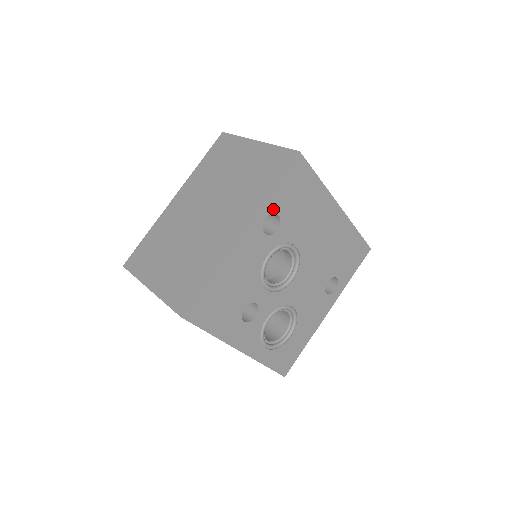
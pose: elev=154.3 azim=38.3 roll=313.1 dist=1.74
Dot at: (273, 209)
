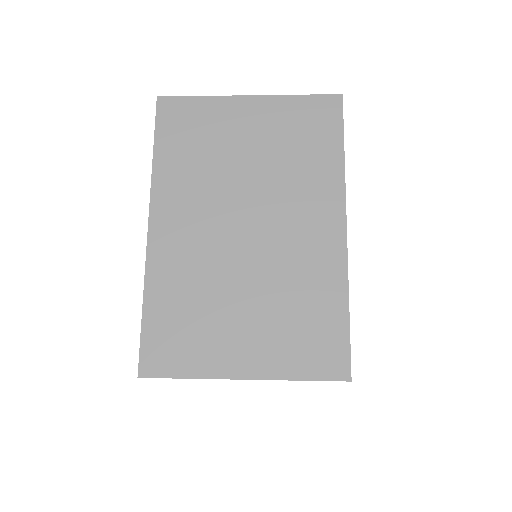
Dot at: occluded
